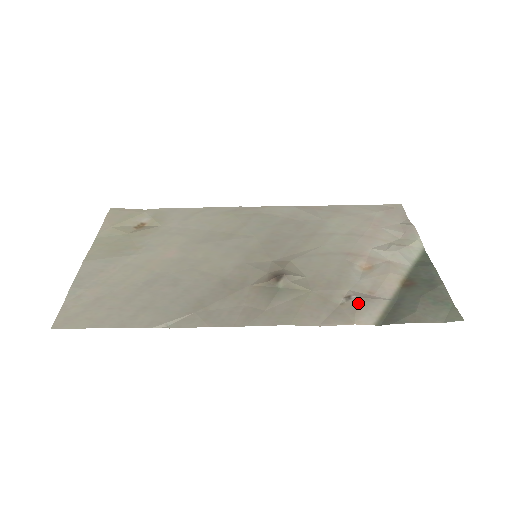
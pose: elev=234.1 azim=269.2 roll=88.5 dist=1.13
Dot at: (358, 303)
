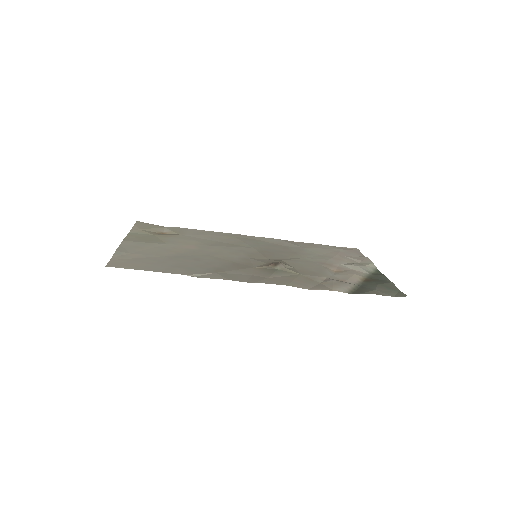
Dot at: (334, 282)
